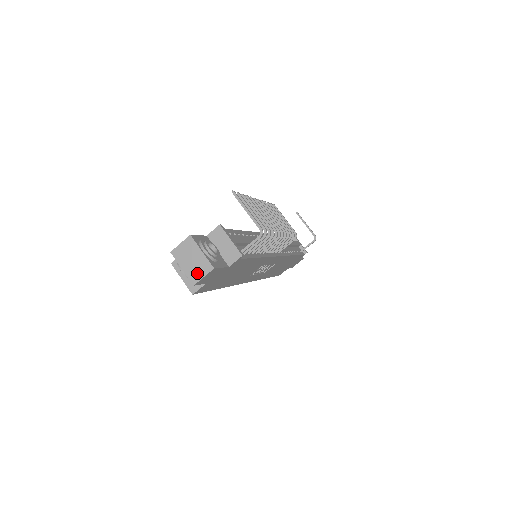
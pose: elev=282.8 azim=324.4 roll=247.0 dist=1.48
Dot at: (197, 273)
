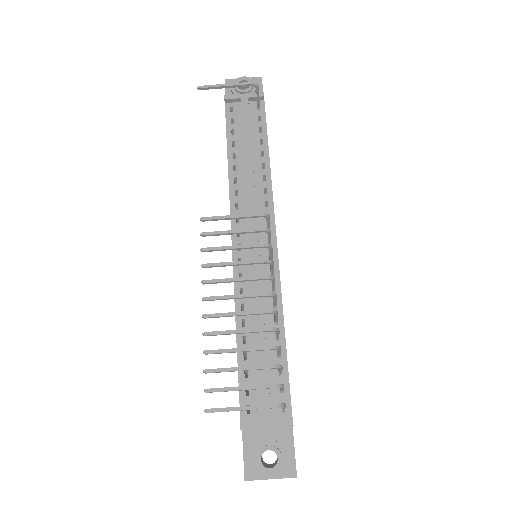
Dot at: occluded
